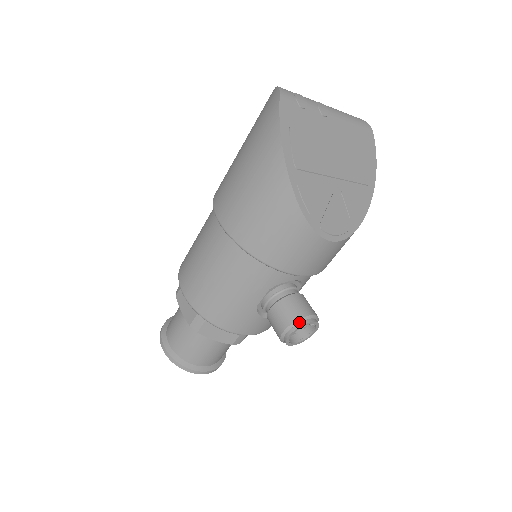
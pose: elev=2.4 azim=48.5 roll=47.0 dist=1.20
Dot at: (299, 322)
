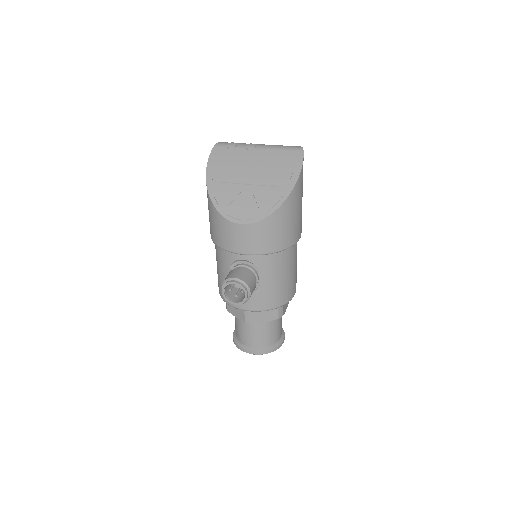
Dot at: (226, 281)
